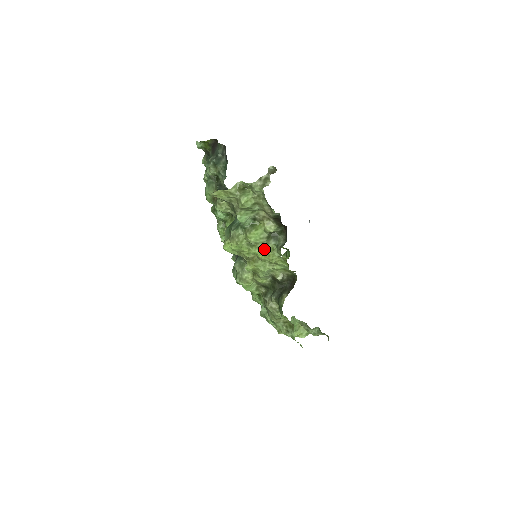
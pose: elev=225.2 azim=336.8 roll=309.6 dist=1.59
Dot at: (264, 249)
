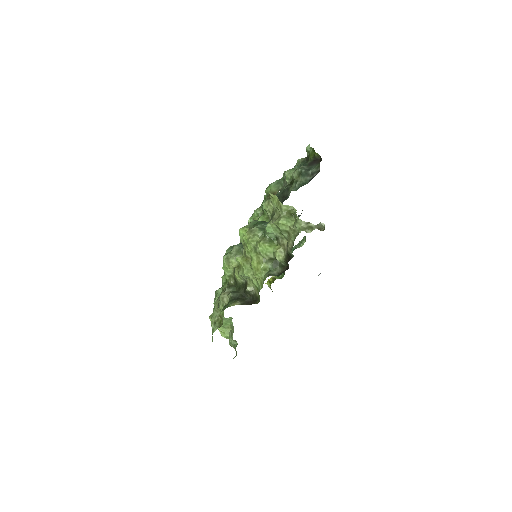
Dot at: (260, 262)
